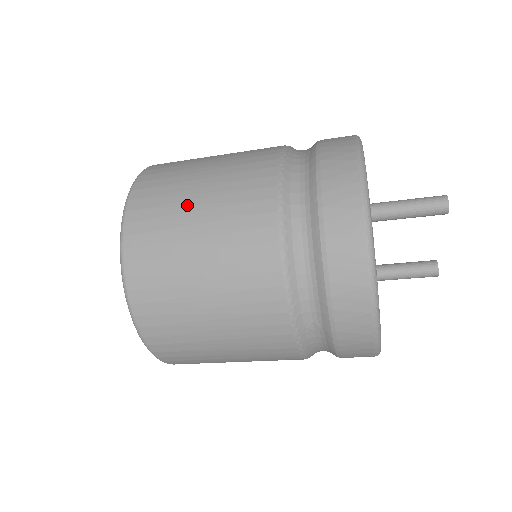
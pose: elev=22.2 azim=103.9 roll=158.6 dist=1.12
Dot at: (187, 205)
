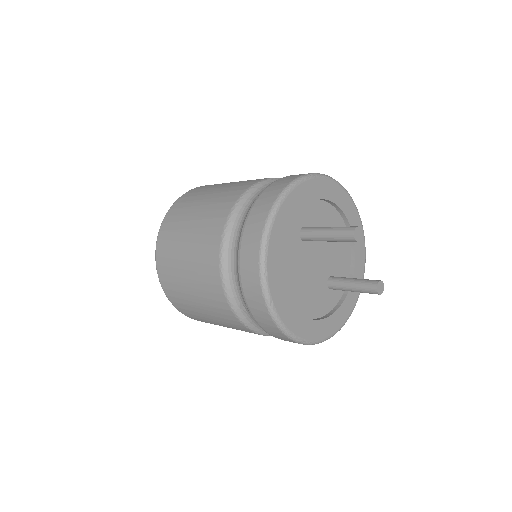
Dot at: (189, 216)
